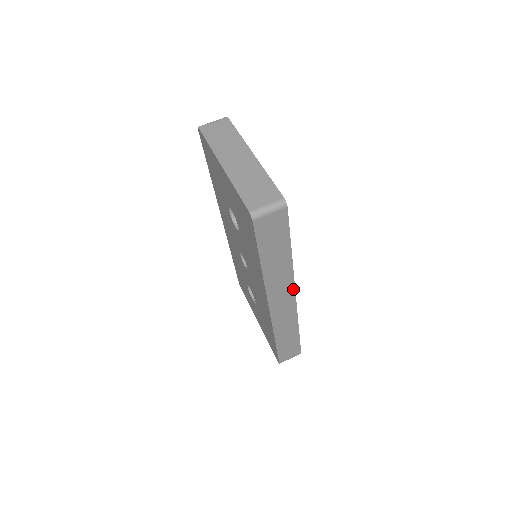
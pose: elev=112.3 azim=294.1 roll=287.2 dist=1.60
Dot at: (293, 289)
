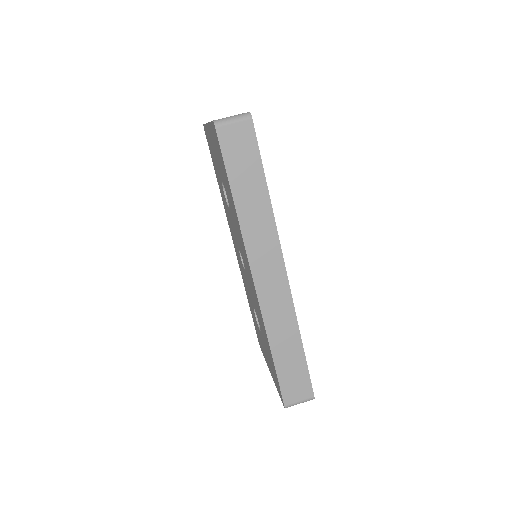
Dot at: (280, 256)
